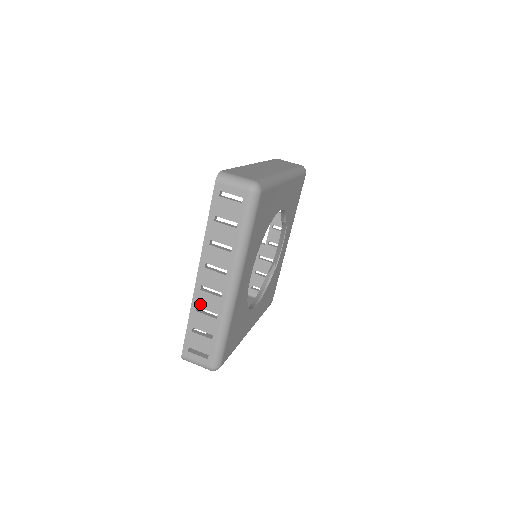
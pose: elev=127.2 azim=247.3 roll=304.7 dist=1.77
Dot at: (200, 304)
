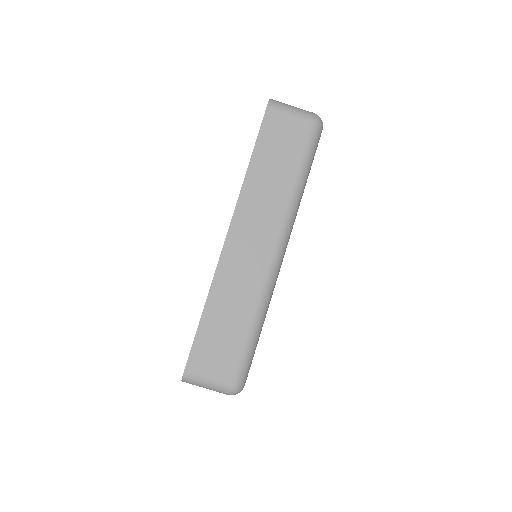
Dot at: occluded
